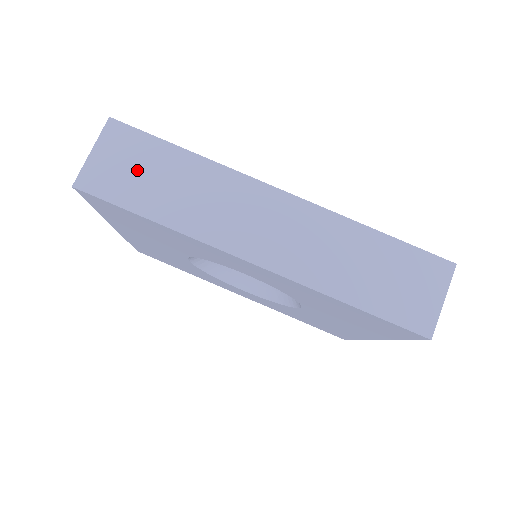
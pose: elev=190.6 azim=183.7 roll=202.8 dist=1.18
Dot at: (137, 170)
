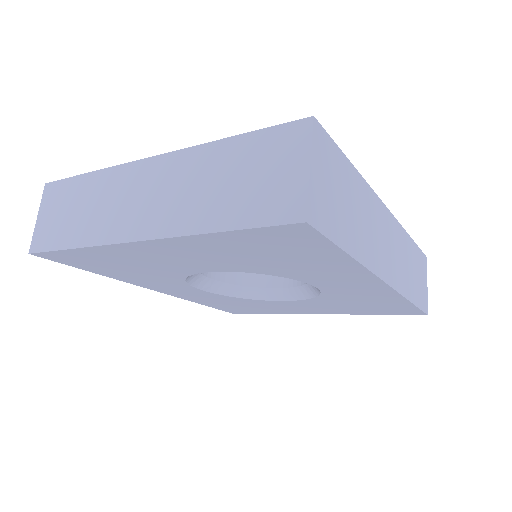
Dot at: (337, 194)
